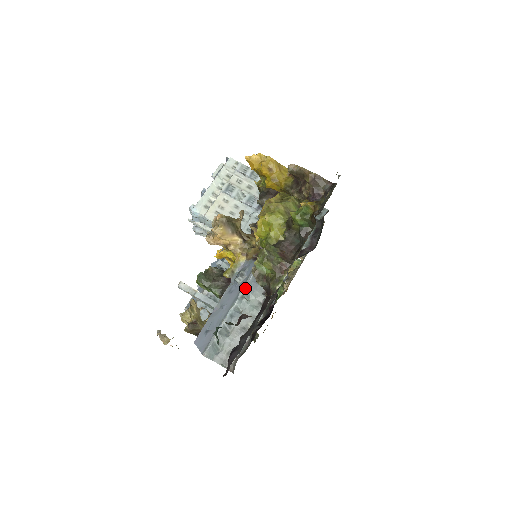
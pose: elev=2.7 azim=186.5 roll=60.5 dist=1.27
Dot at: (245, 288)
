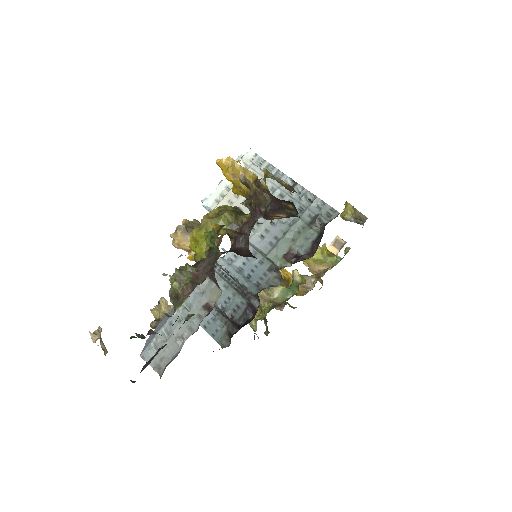
Dot at: occluded
